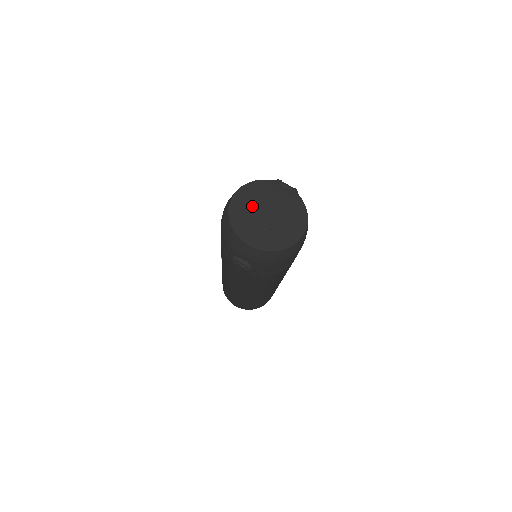
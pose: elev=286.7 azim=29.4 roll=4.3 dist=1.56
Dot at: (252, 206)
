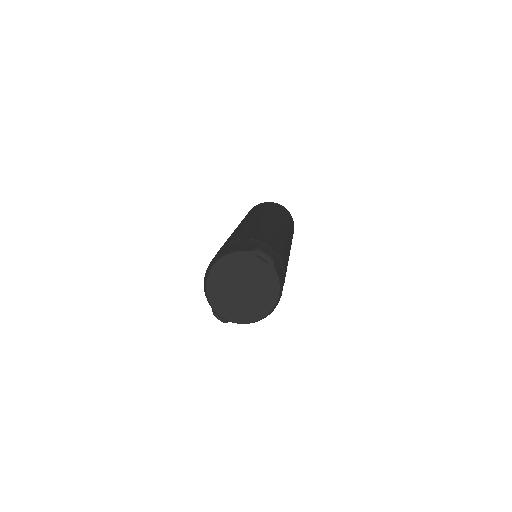
Dot at: (228, 279)
